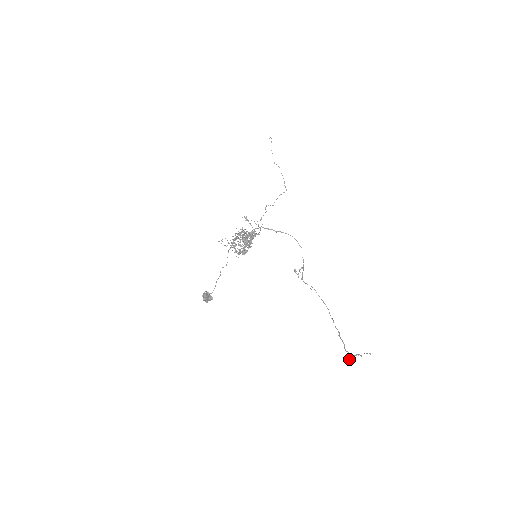
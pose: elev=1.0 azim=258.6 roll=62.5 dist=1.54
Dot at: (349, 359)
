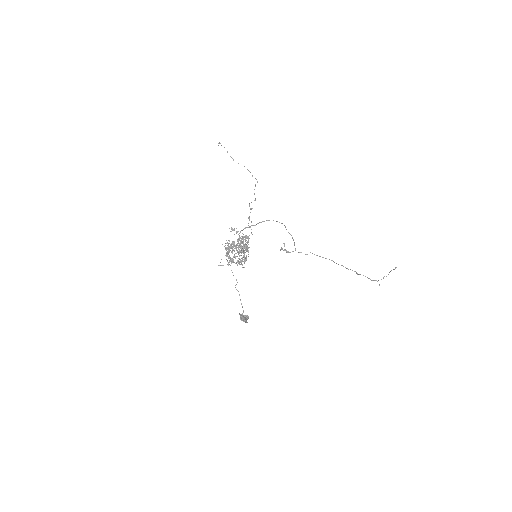
Dot at: occluded
